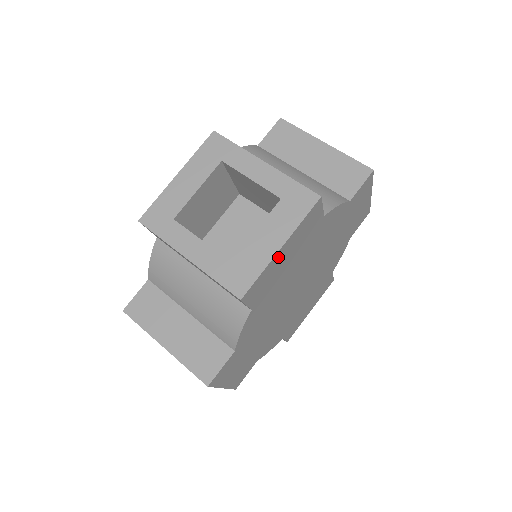
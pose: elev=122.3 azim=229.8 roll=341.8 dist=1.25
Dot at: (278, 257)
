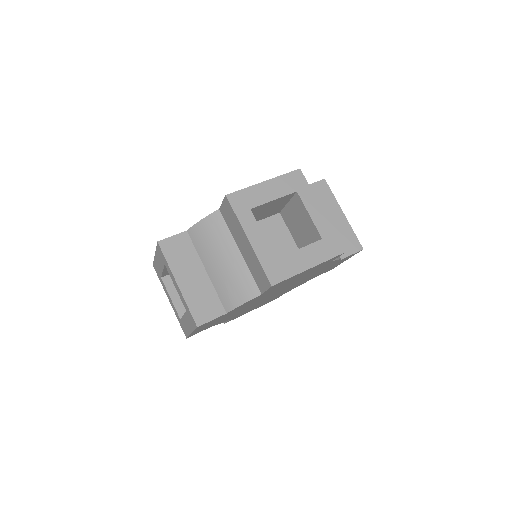
Dot at: (302, 272)
